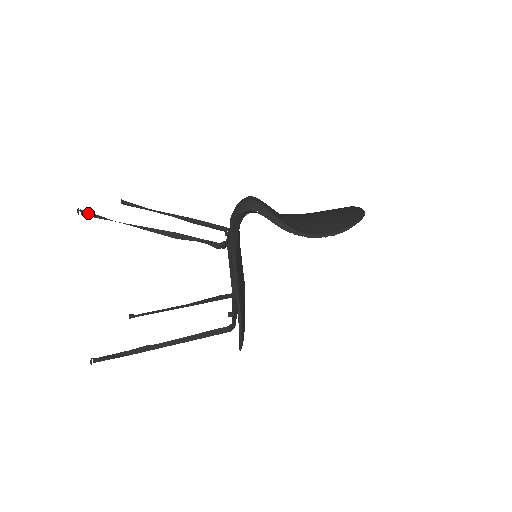
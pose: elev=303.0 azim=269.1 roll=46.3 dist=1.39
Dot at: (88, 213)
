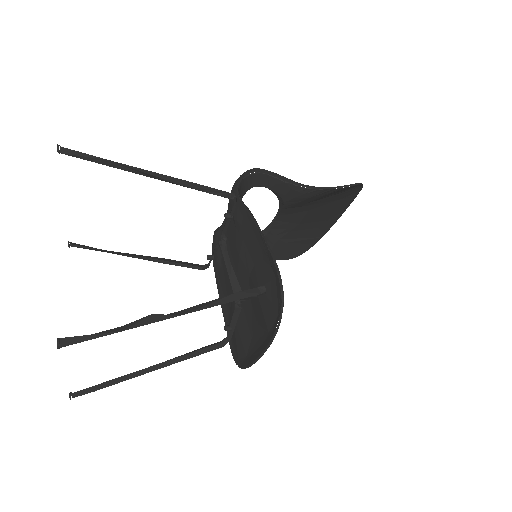
Dot at: (70, 151)
